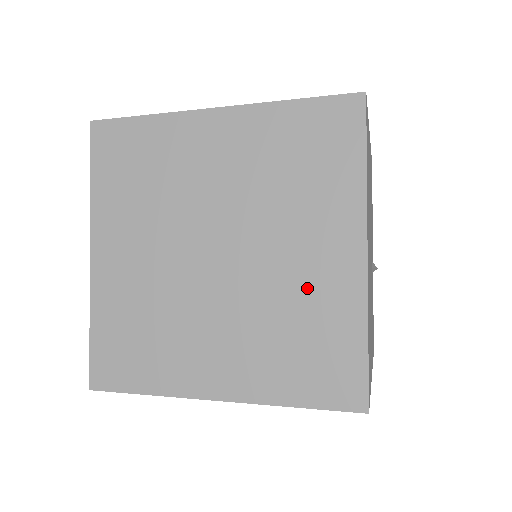
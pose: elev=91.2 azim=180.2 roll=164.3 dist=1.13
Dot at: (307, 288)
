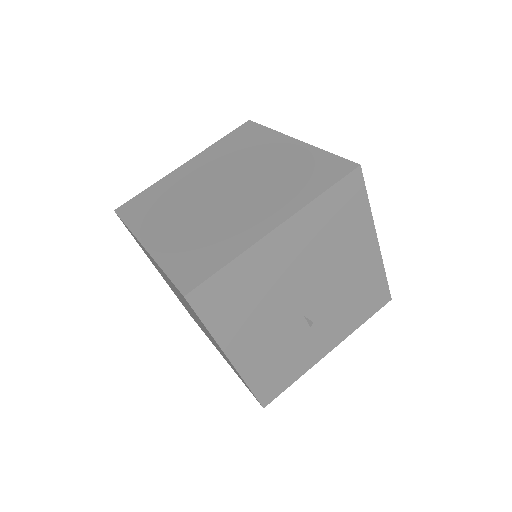
Dot at: (235, 226)
